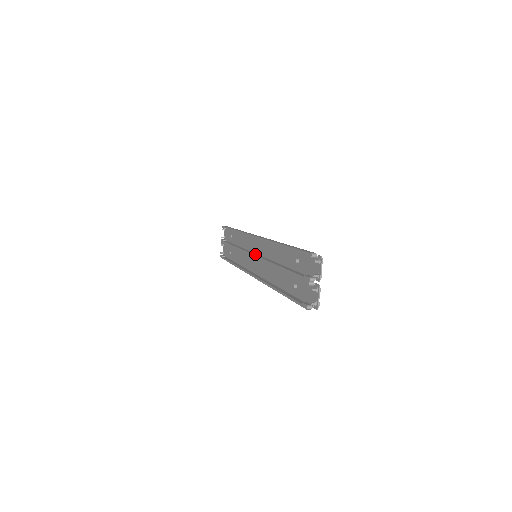
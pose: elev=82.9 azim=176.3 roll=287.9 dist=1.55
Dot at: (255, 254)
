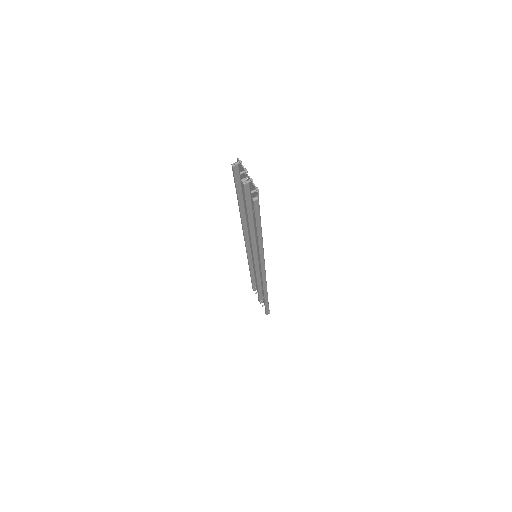
Dot at: occluded
